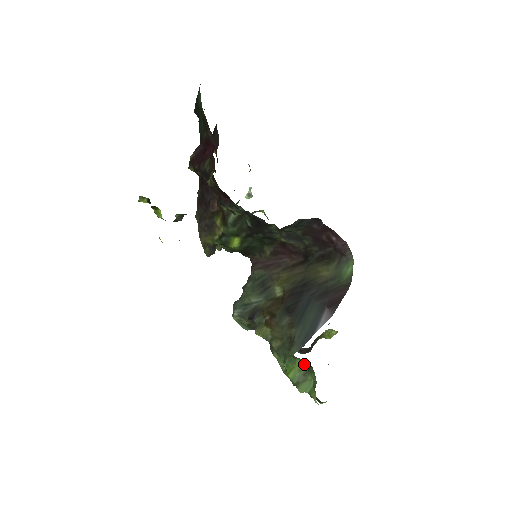
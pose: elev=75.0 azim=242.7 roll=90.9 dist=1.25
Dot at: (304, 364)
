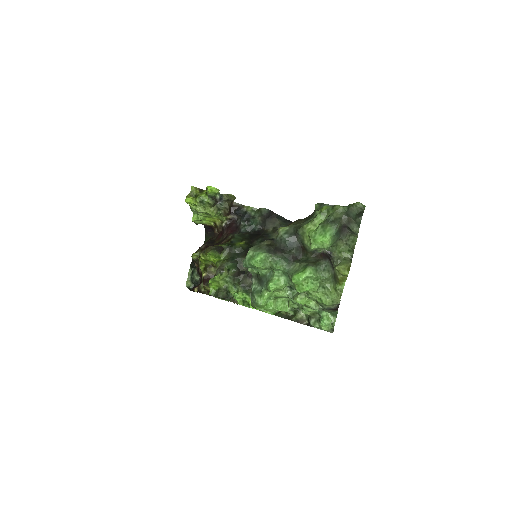
Dot at: occluded
